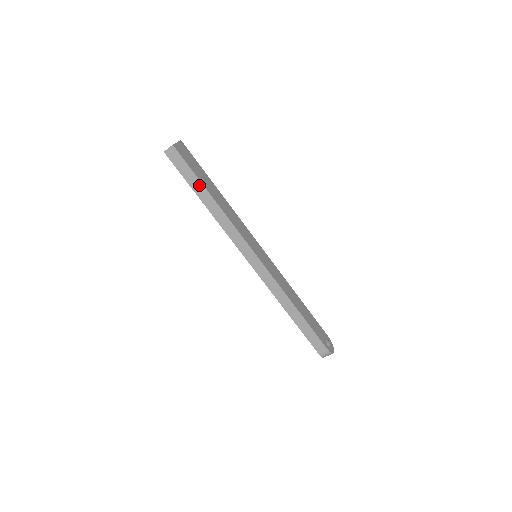
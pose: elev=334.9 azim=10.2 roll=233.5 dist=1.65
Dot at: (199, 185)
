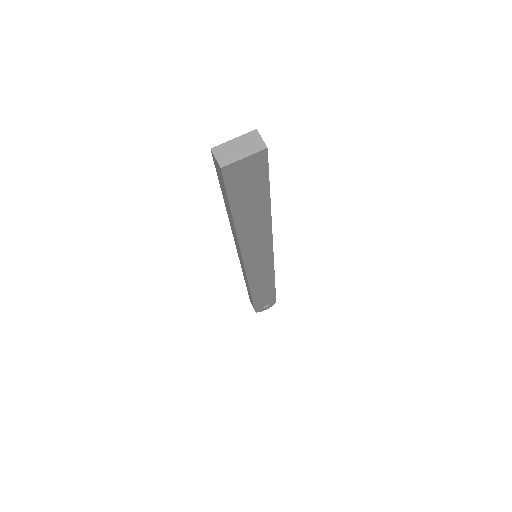
Dot at: (229, 207)
